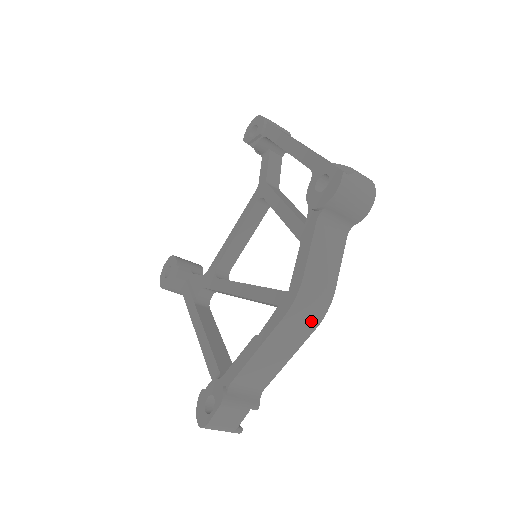
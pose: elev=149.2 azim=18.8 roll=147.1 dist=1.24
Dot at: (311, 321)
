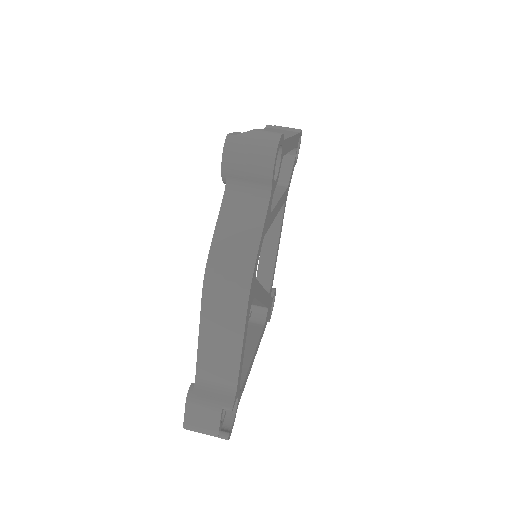
Dot at: (236, 298)
